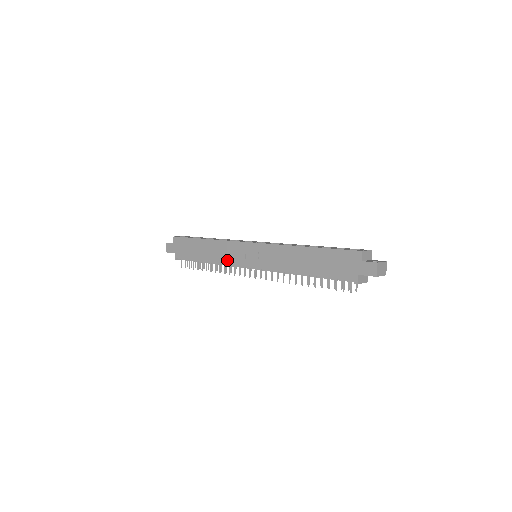
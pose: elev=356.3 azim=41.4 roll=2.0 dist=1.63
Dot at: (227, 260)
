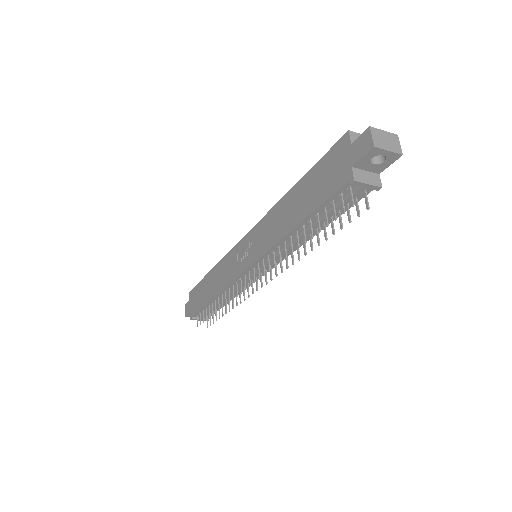
Dot at: (227, 279)
